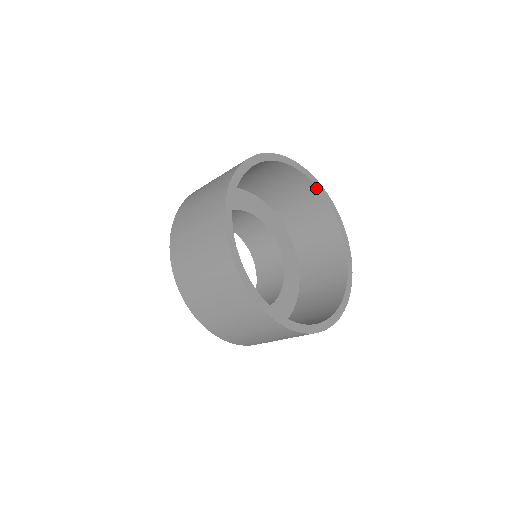
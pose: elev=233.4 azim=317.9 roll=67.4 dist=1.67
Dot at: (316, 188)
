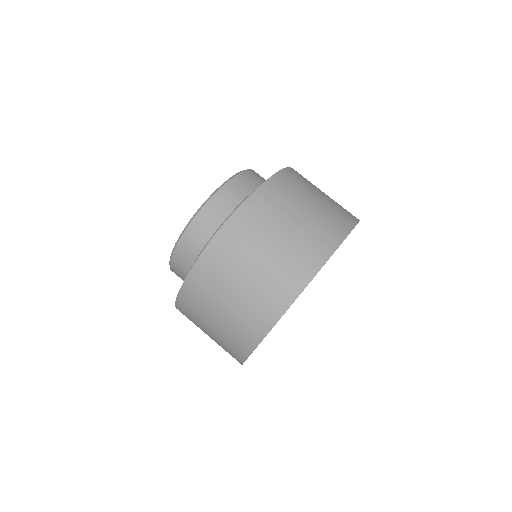
Dot at: occluded
